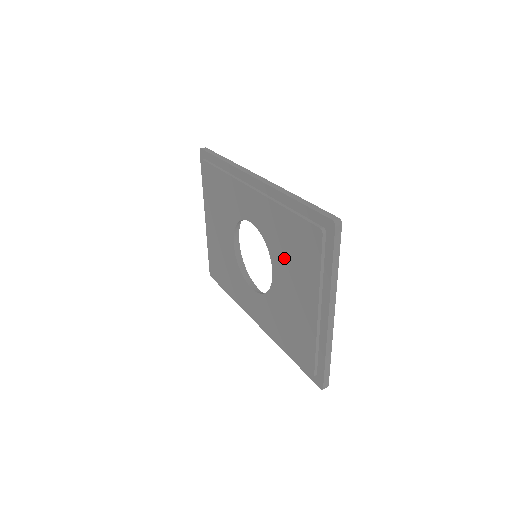
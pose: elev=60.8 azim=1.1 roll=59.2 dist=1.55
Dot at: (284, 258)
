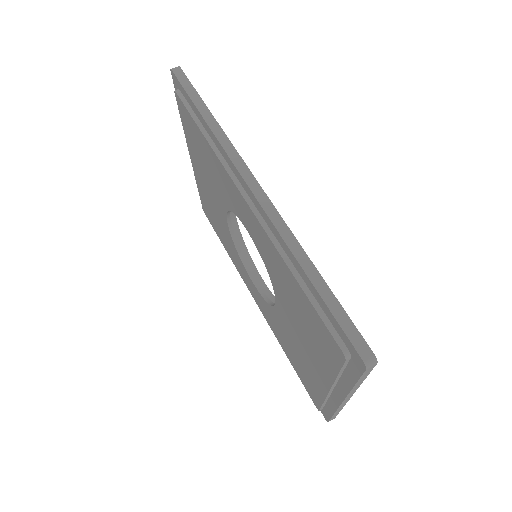
Dot at: (290, 310)
